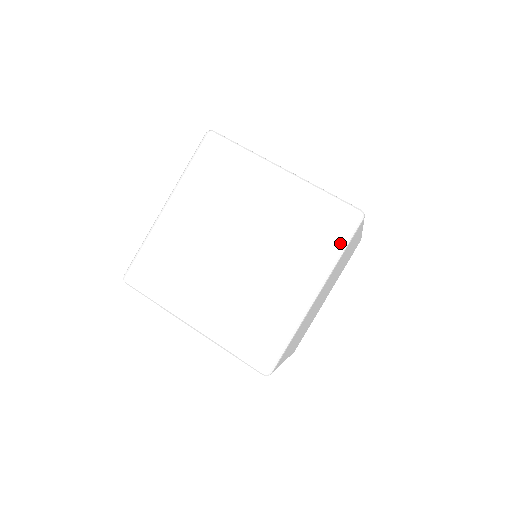
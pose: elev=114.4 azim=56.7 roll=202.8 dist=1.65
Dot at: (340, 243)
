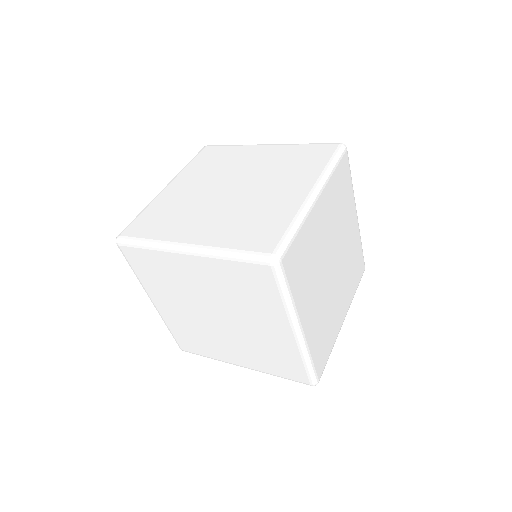
Dot at: (329, 160)
